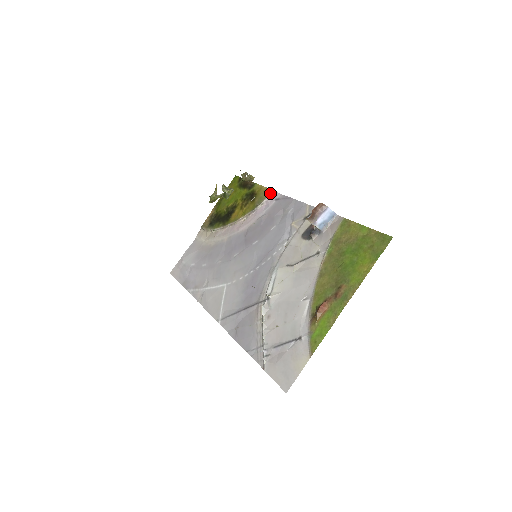
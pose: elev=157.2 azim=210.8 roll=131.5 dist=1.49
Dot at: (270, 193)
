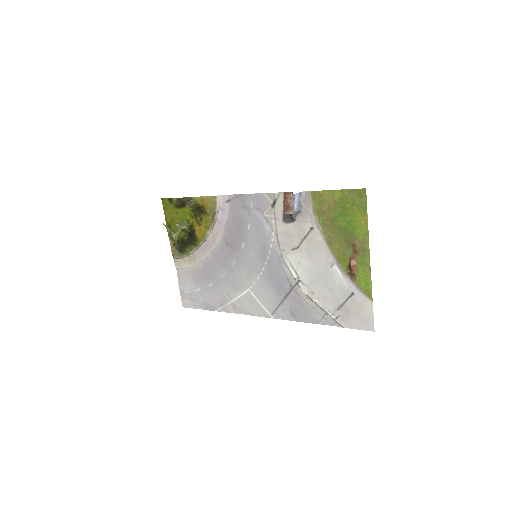
Dot at: (216, 200)
